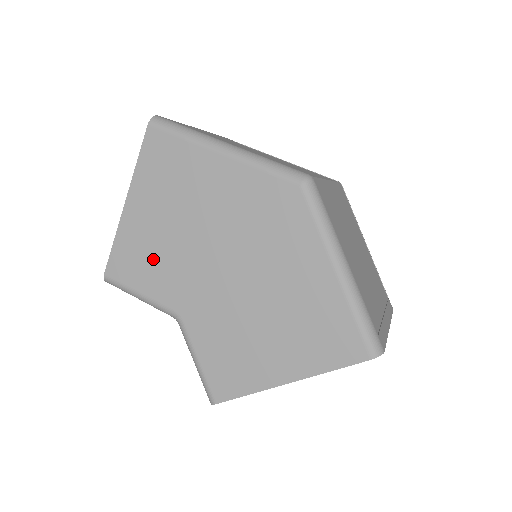
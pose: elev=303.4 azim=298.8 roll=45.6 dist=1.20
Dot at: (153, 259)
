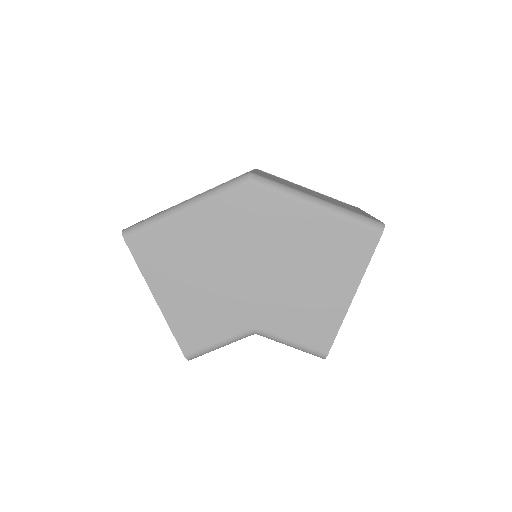
Dot at: (206, 314)
